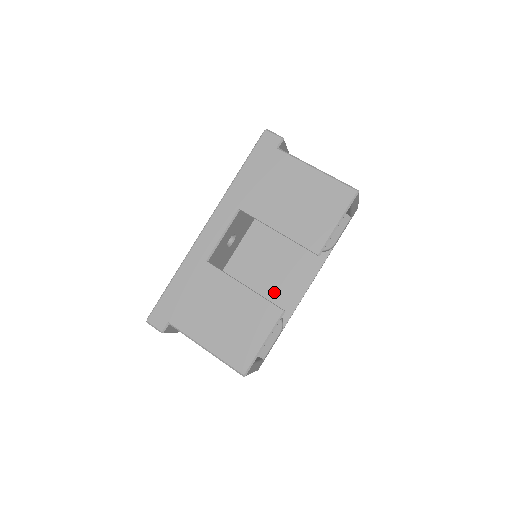
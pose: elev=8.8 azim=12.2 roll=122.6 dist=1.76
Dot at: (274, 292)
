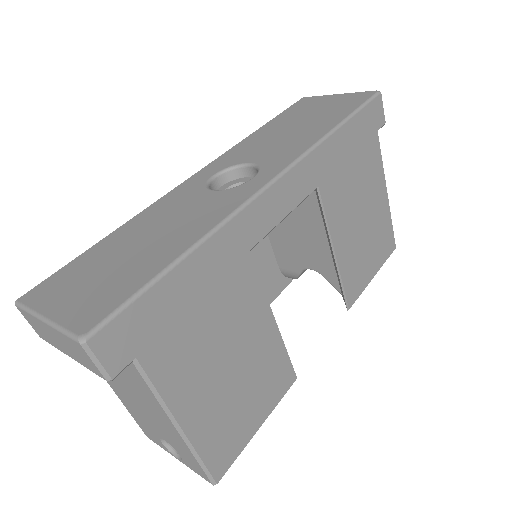
Dot at: occluded
